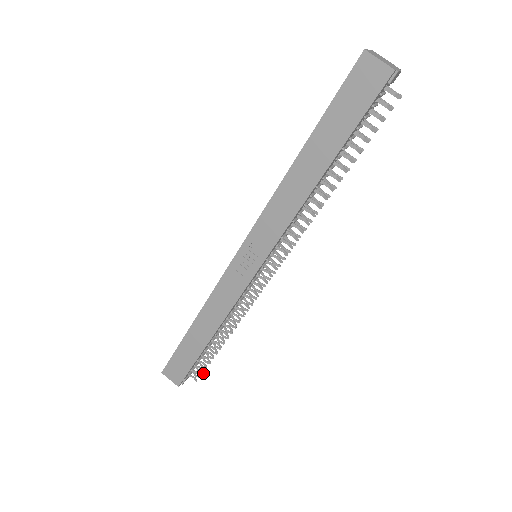
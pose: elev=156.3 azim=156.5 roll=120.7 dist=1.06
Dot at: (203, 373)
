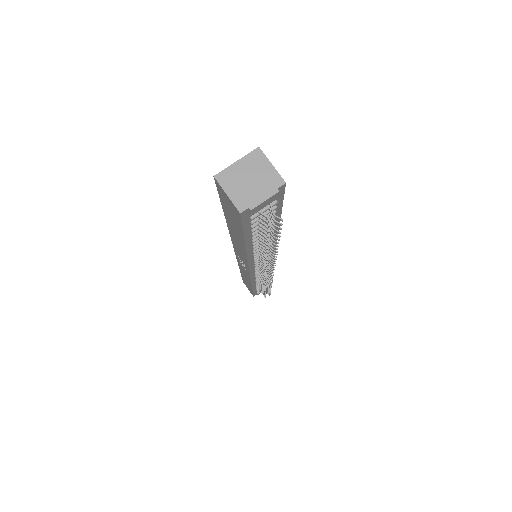
Dot at: (270, 294)
